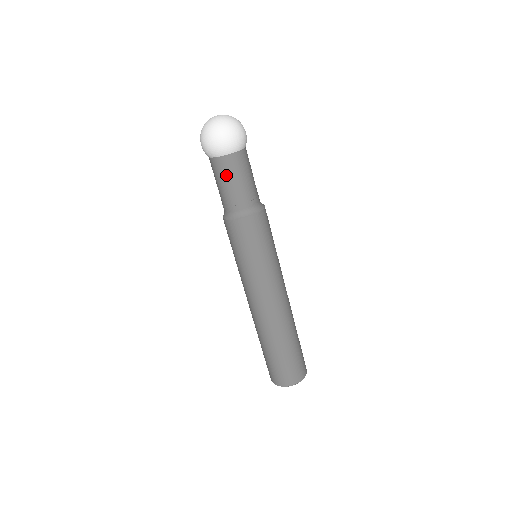
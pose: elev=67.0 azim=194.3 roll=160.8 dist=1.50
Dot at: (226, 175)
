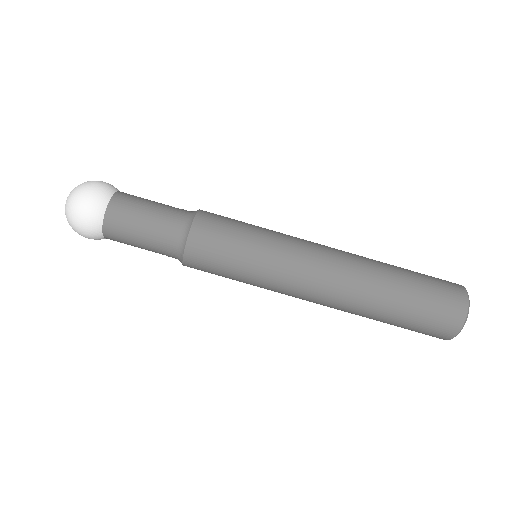
Dot at: (127, 235)
